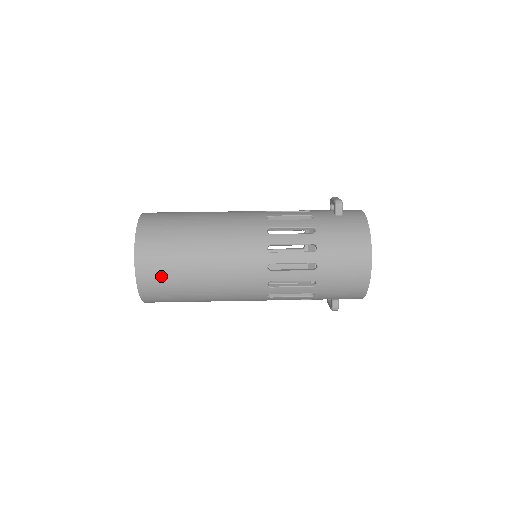
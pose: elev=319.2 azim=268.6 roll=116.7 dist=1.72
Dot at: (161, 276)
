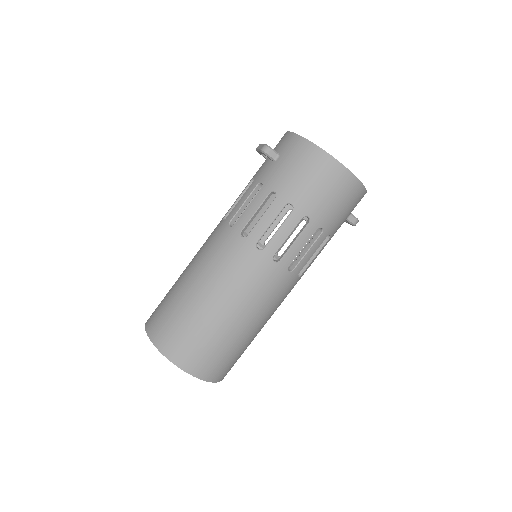
Dot at: (211, 356)
